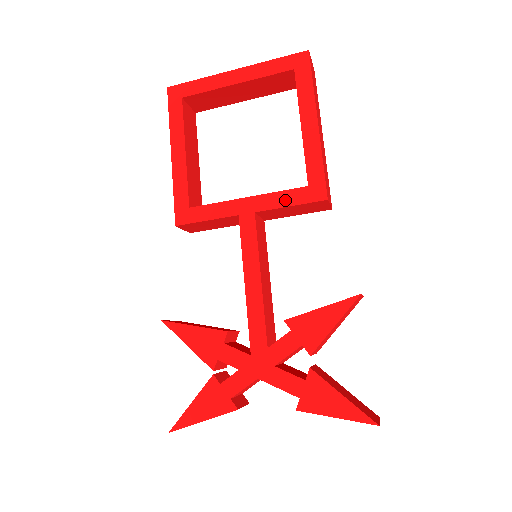
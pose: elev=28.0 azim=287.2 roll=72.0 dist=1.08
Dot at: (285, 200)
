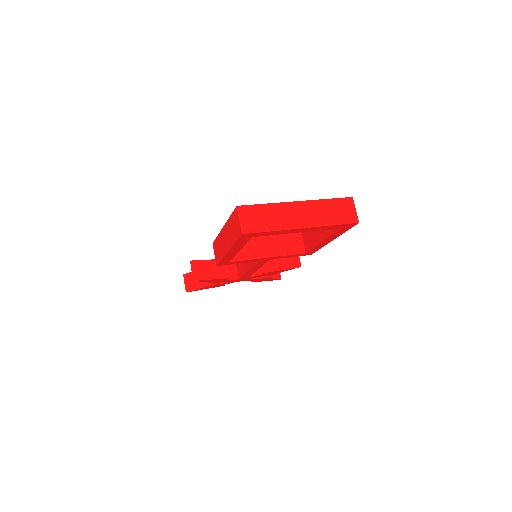
Dot at: occluded
